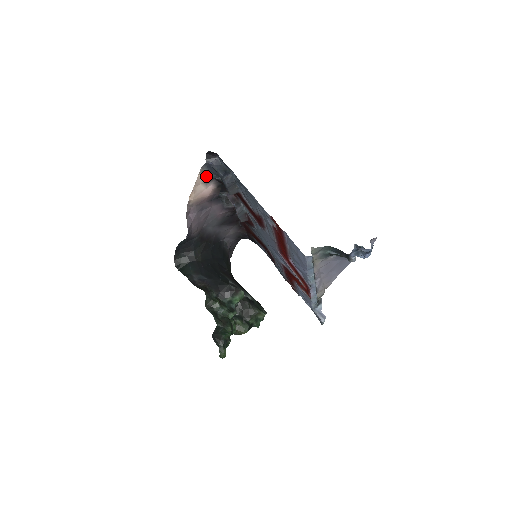
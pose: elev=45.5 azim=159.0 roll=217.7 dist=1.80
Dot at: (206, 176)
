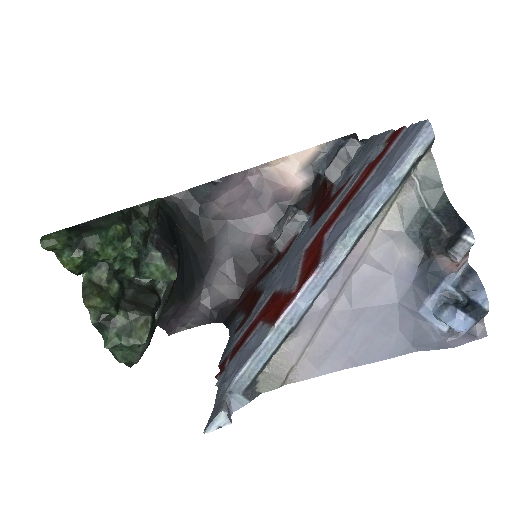
Dot at: (316, 159)
